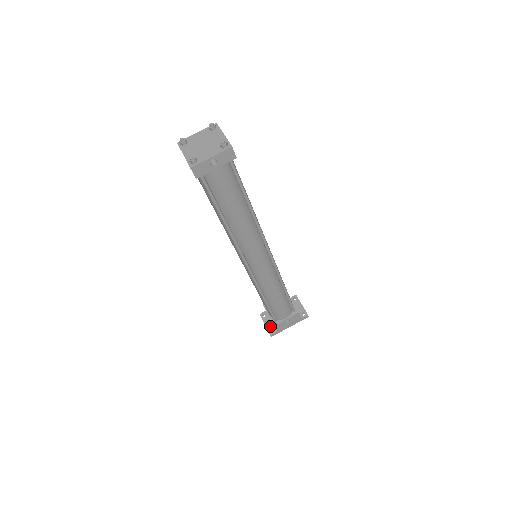
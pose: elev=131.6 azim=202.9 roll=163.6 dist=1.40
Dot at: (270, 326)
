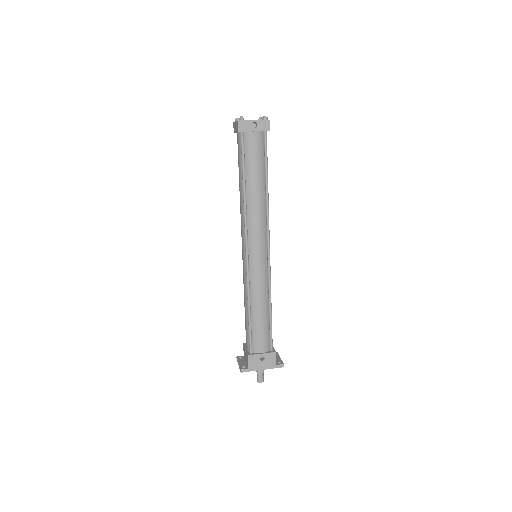
Dot at: (243, 364)
